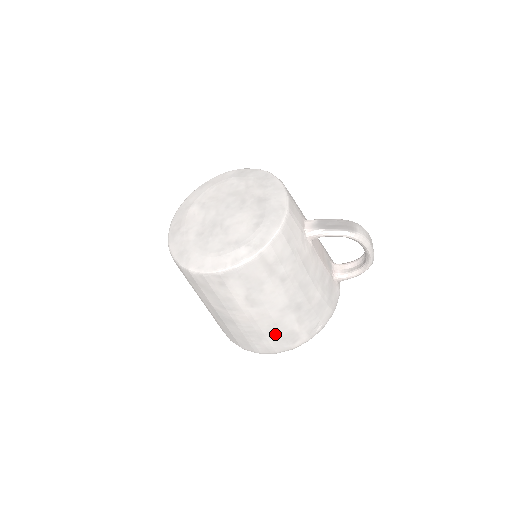
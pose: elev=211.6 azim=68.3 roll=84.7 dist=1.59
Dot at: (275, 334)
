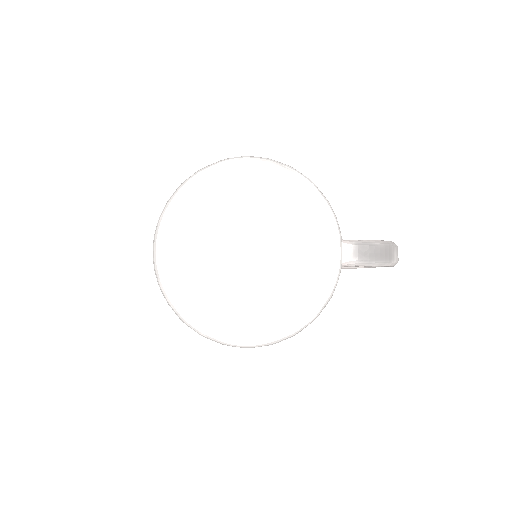
Dot at: occluded
